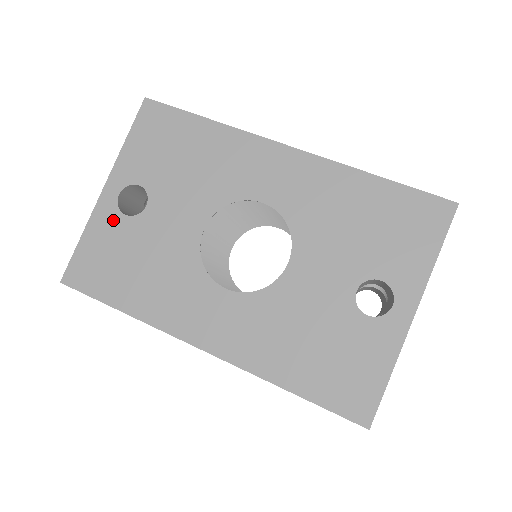
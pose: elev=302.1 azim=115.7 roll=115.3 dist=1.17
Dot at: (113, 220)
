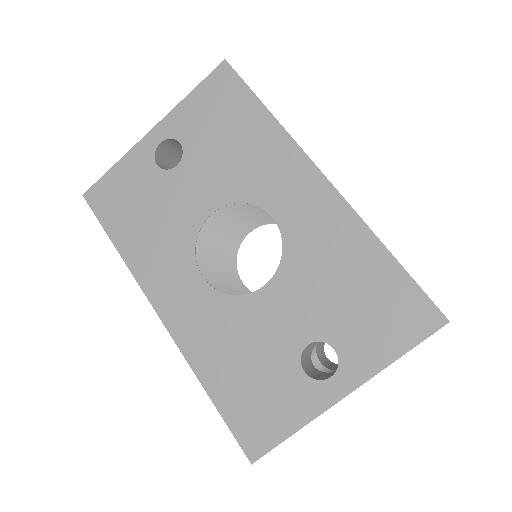
Dot at: (145, 164)
